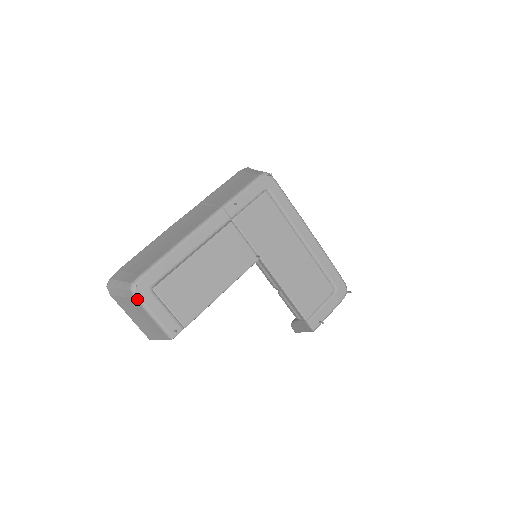
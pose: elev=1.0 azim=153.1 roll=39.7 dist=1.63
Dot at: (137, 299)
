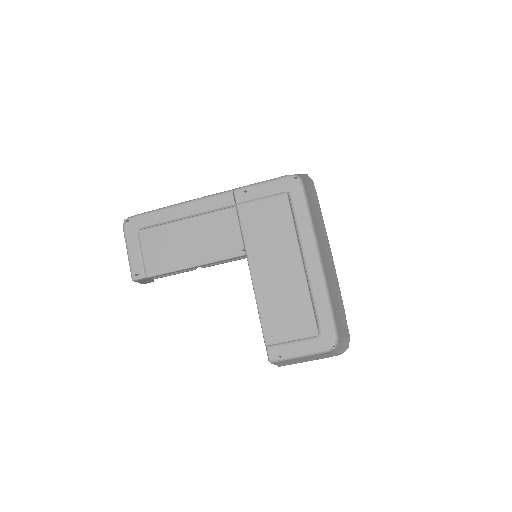
Dot at: (124, 232)
